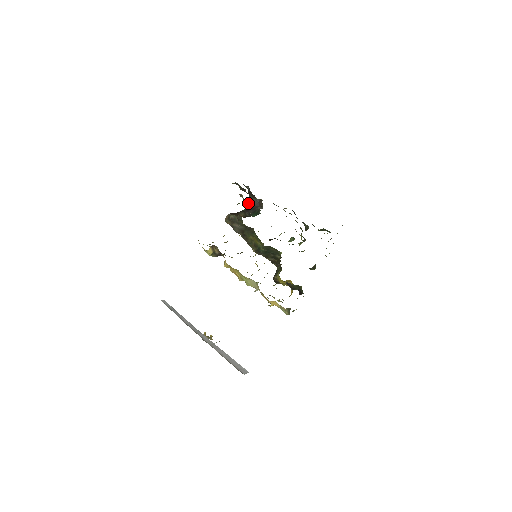
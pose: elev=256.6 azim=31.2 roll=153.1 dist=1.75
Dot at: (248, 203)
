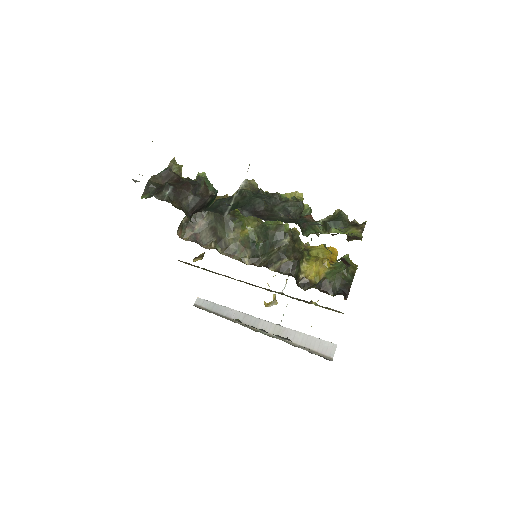
Dot at: (188, 213)
